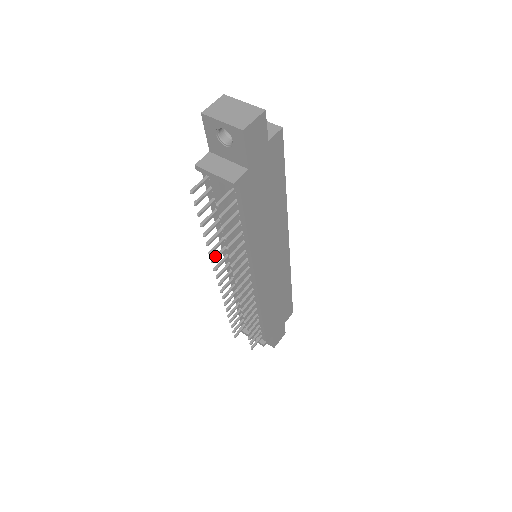
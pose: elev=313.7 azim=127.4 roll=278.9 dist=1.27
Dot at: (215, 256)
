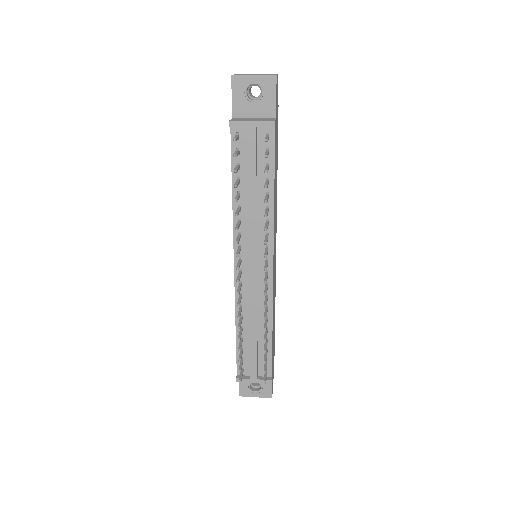
Dot at: (236, 238)
